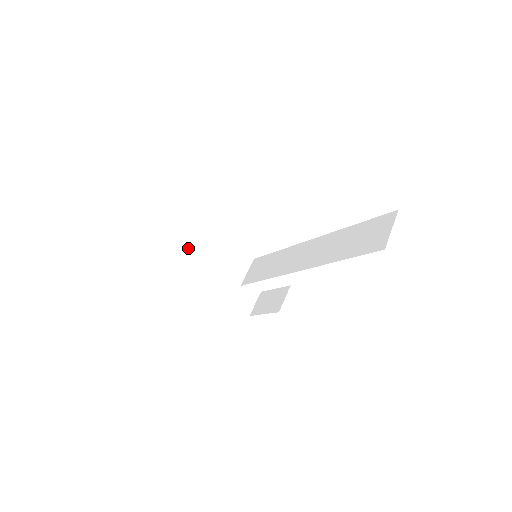
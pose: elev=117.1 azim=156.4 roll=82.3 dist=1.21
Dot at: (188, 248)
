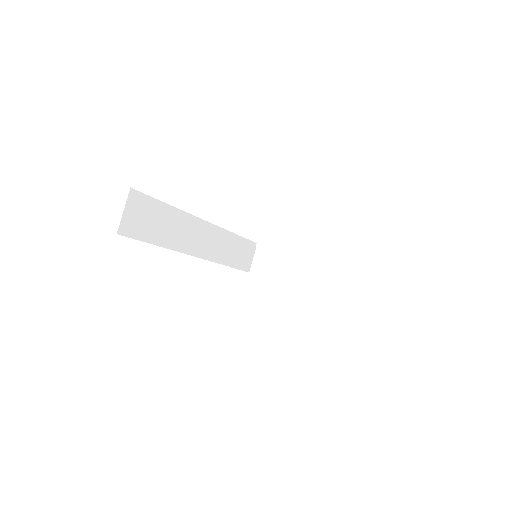
Dot at: (270, 255)
